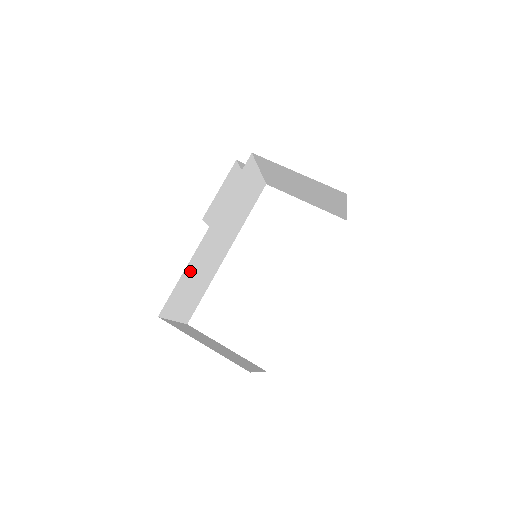
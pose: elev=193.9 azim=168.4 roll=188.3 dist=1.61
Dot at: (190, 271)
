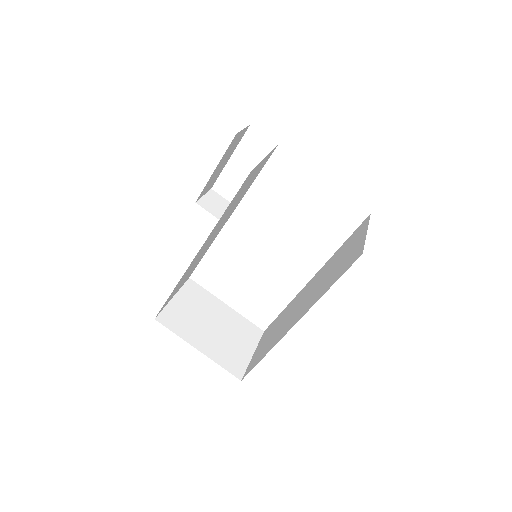
Dot at: (183, 276)
